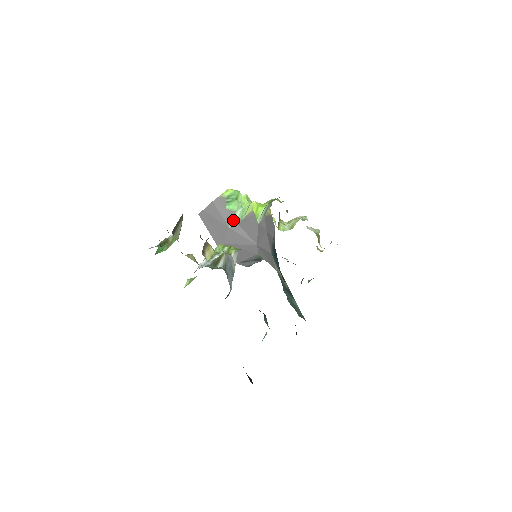
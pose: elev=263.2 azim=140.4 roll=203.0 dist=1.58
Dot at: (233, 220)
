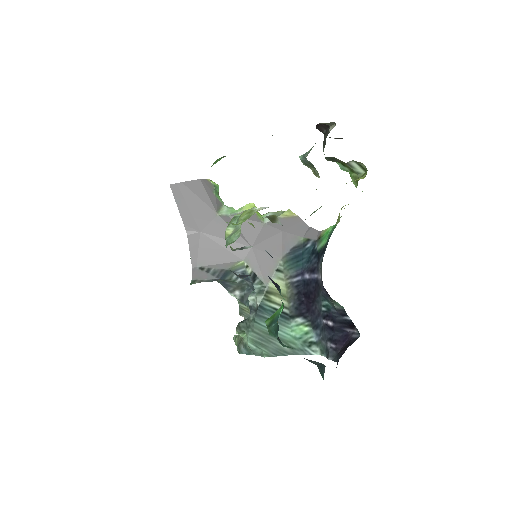
Dot at: (221, 210)
